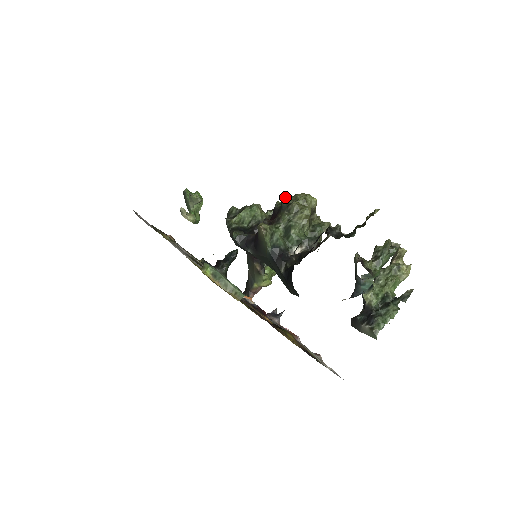
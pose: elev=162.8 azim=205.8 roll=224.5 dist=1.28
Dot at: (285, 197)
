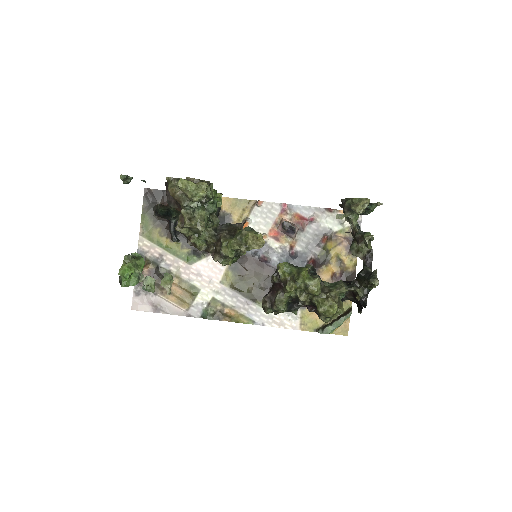
Dot at: (319, 318)
